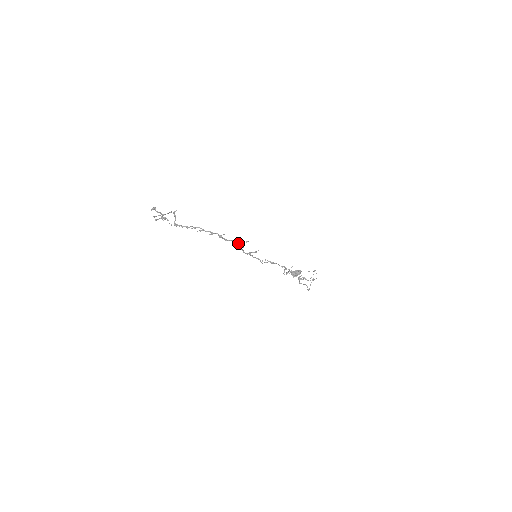
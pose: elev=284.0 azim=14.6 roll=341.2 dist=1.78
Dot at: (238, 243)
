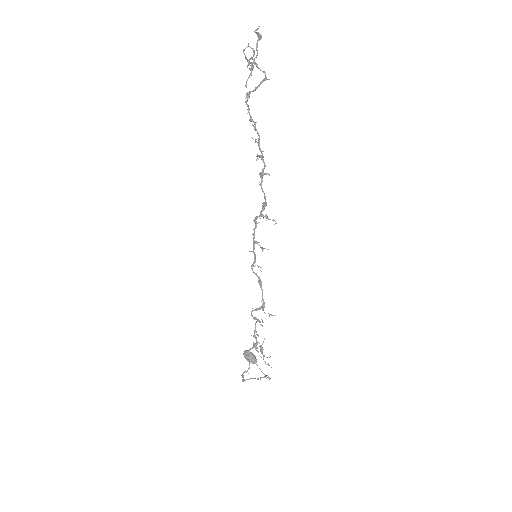
Dot at: occluded
